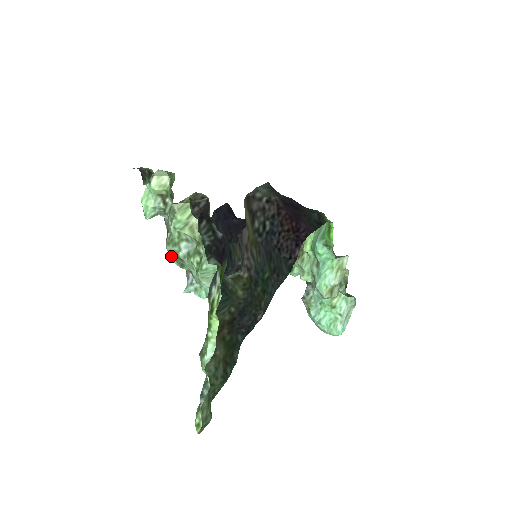
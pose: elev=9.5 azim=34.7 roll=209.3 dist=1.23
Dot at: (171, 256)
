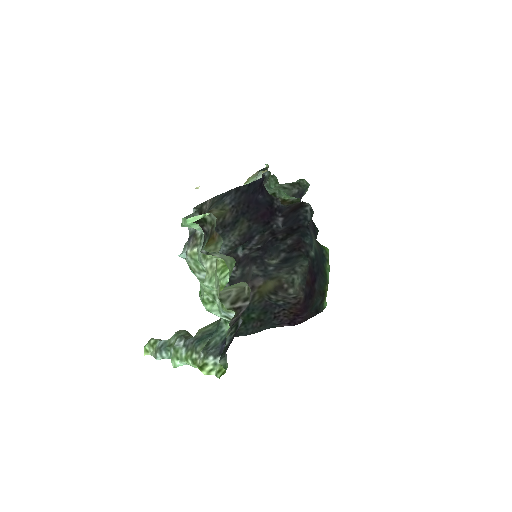
Dot at: (187, 262)
